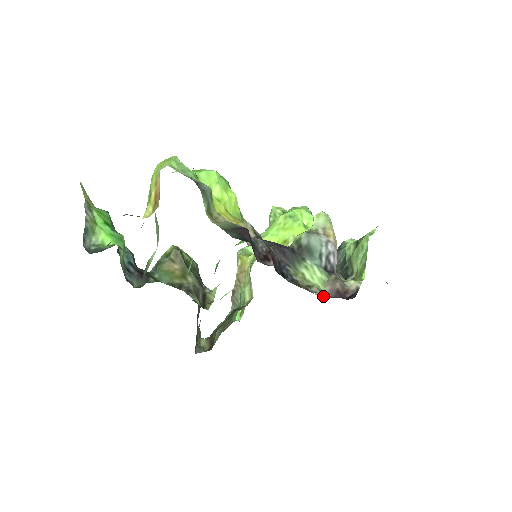
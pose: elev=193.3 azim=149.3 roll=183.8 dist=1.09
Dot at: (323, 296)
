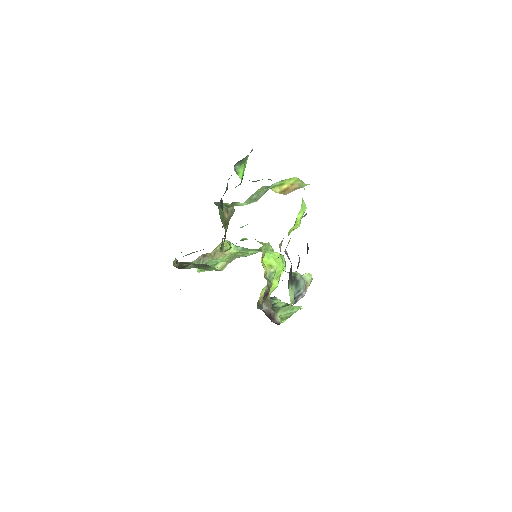
Dot at: (264, 309)
